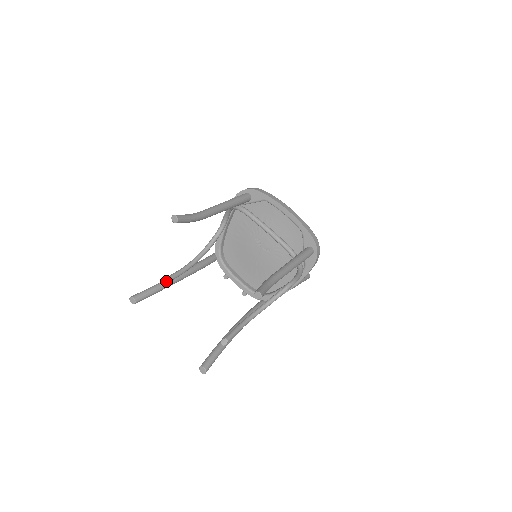
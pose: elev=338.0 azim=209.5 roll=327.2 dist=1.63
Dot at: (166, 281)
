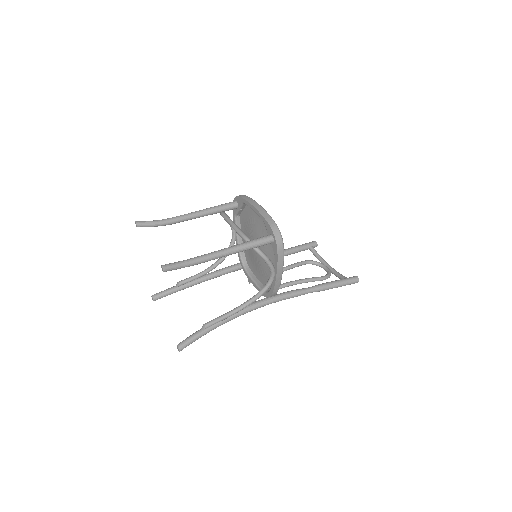
Dot at: (179, 283)
